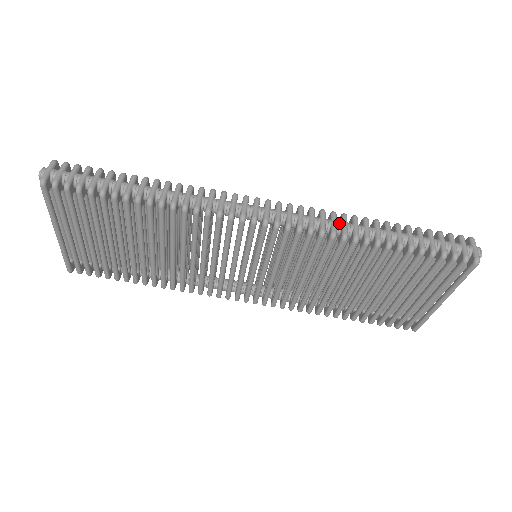
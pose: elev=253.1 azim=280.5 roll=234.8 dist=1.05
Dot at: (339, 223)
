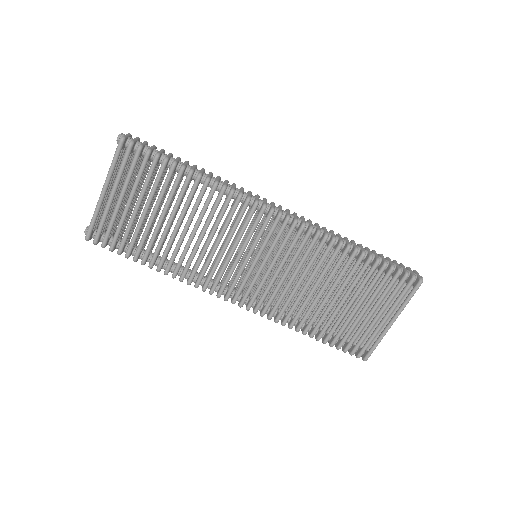
Dot at: (329, 232)
